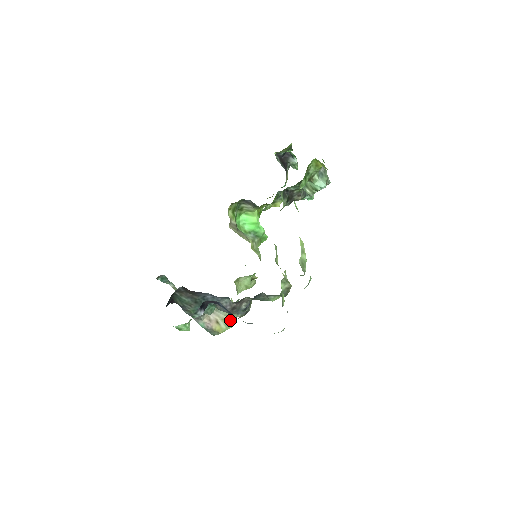
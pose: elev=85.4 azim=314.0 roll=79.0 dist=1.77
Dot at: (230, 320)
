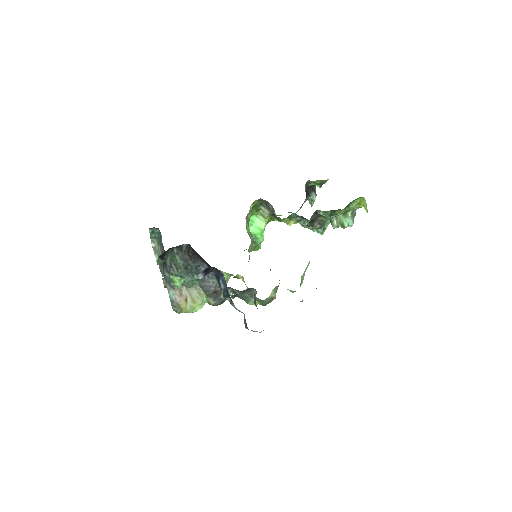
Dot at: (198, 304)
